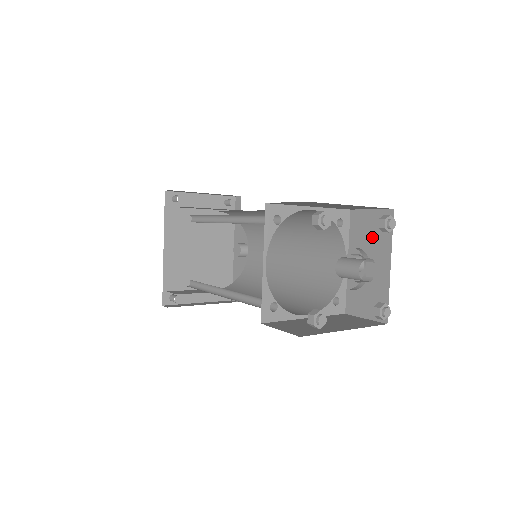
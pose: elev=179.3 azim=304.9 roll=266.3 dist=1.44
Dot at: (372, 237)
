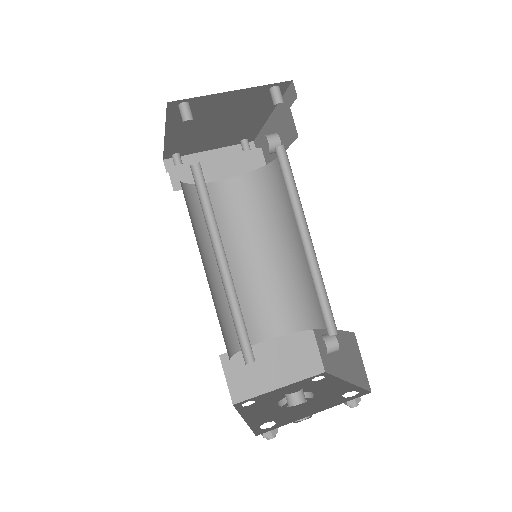
Dot at: (351, 362)
